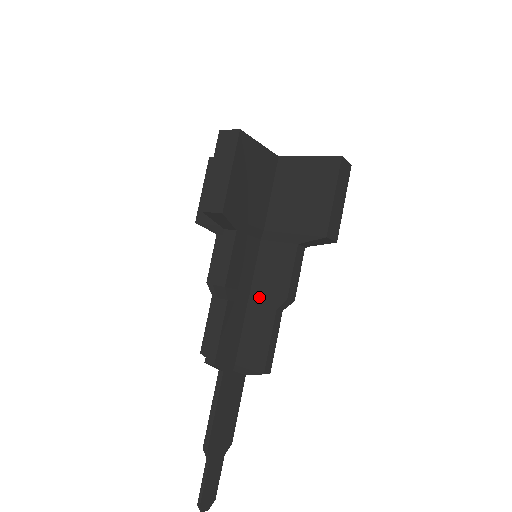
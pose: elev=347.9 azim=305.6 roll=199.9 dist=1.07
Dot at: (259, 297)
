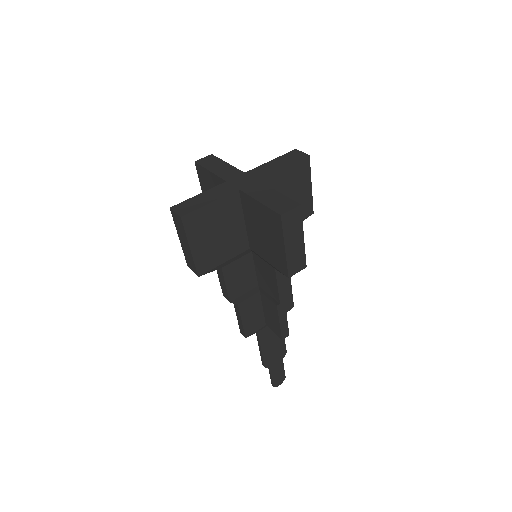
Dot at: (264, 292)
